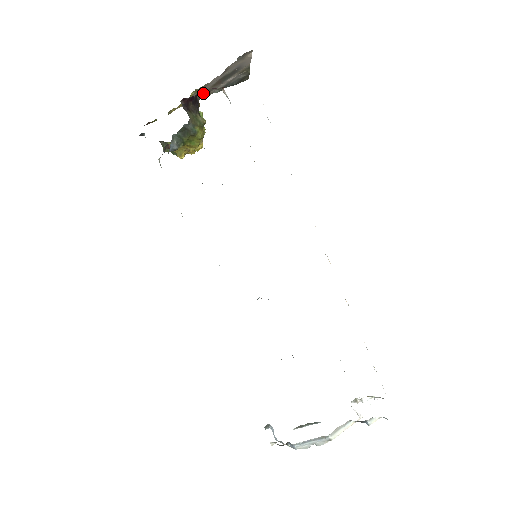
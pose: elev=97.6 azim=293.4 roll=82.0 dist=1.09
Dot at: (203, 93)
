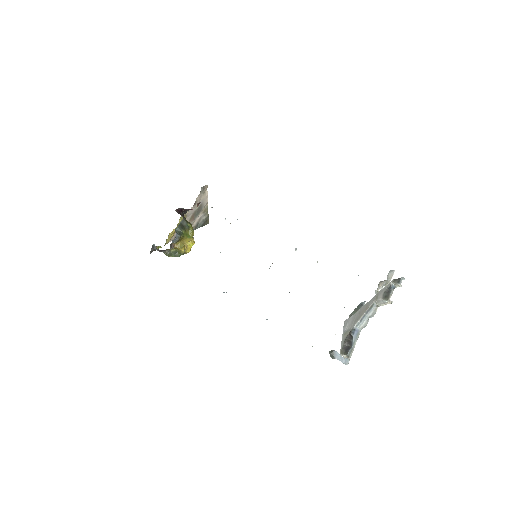
Dot at: occluded
